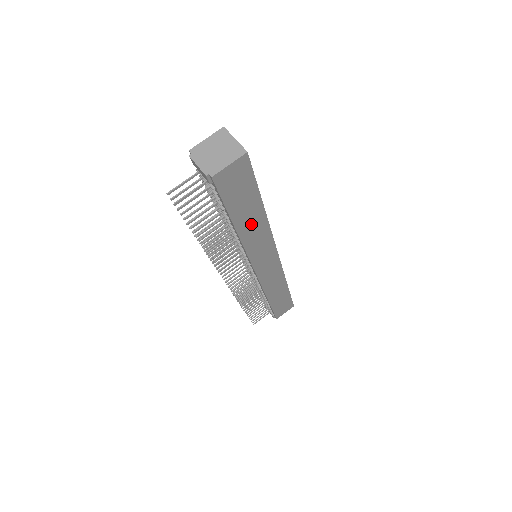
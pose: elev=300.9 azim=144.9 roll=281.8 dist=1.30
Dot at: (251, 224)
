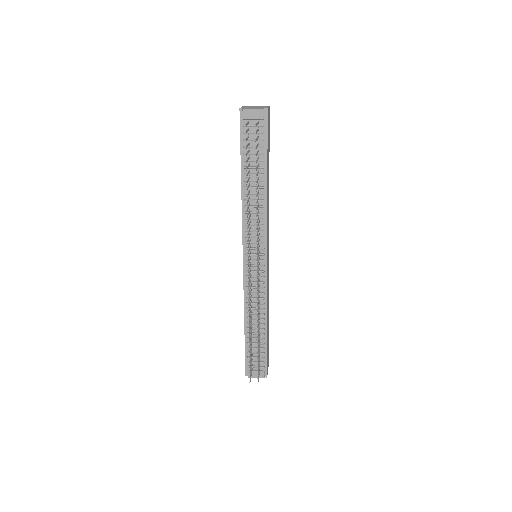
Dot at: (268, 185)
